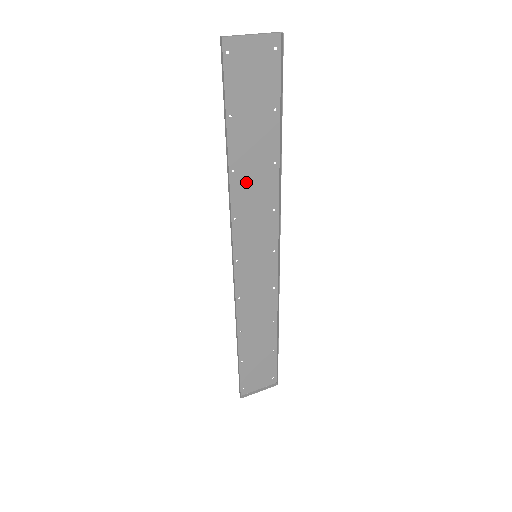
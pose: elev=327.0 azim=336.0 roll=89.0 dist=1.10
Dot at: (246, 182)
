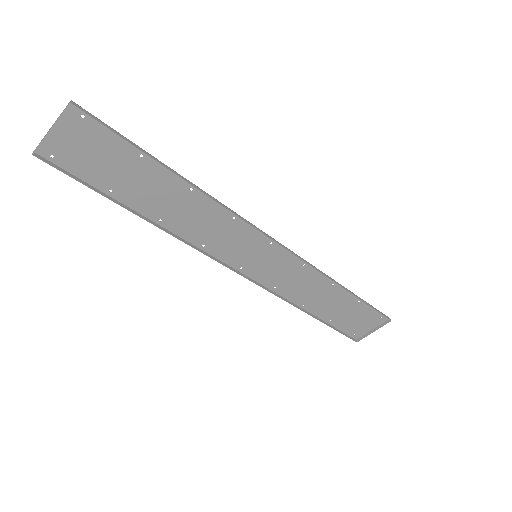
Dot at: (182, 219)
